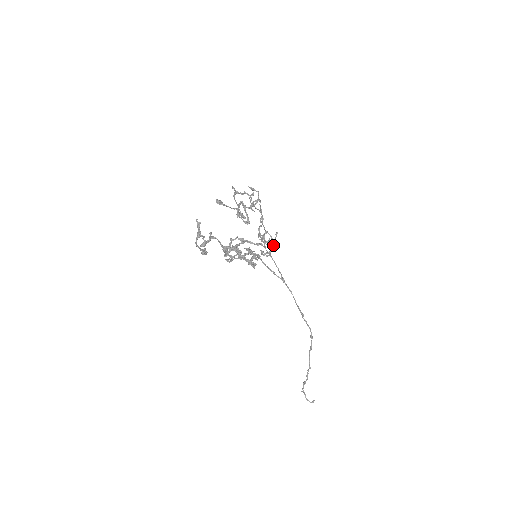
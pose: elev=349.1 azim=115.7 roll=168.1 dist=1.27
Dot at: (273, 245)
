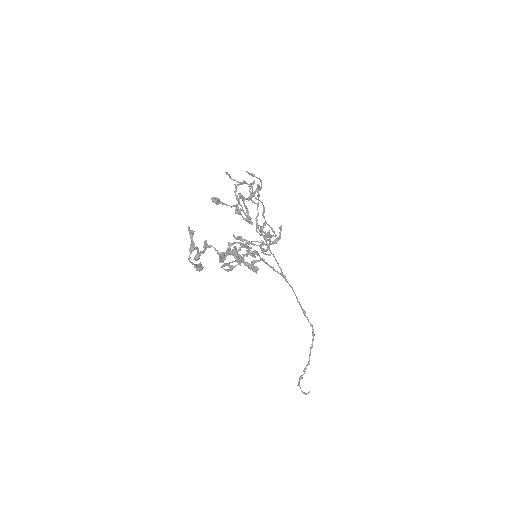
Dot at: (276, 242)
